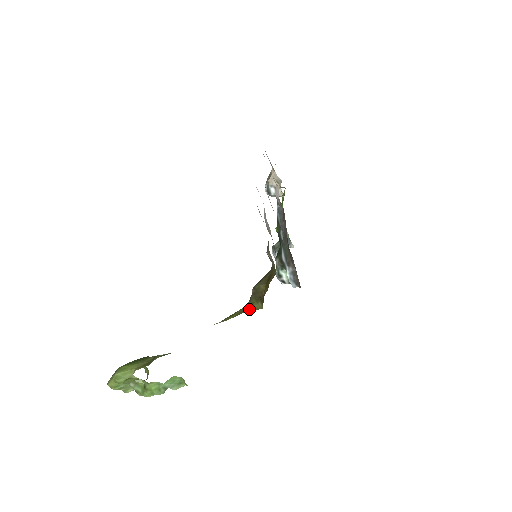
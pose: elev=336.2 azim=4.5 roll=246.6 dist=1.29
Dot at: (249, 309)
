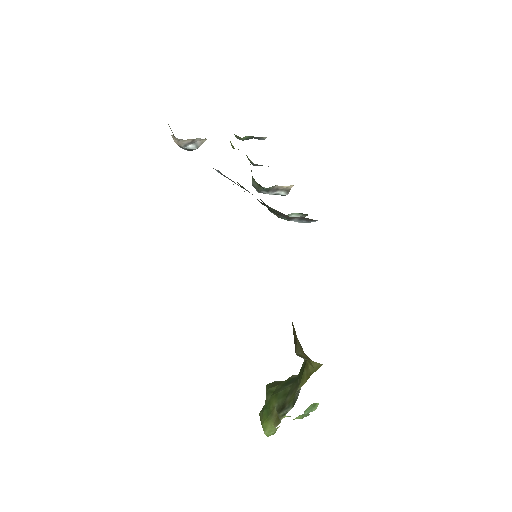
Dot at: (312, 370)
